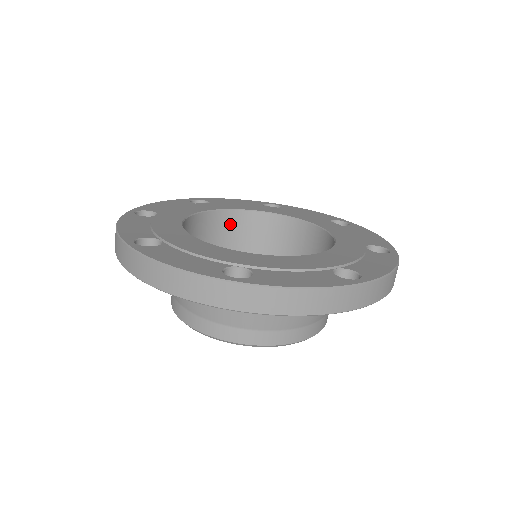
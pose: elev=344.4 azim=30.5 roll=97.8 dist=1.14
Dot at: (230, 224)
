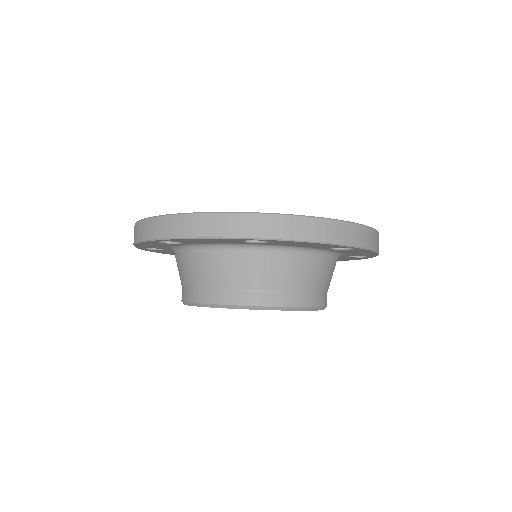
Dot at: occluded
